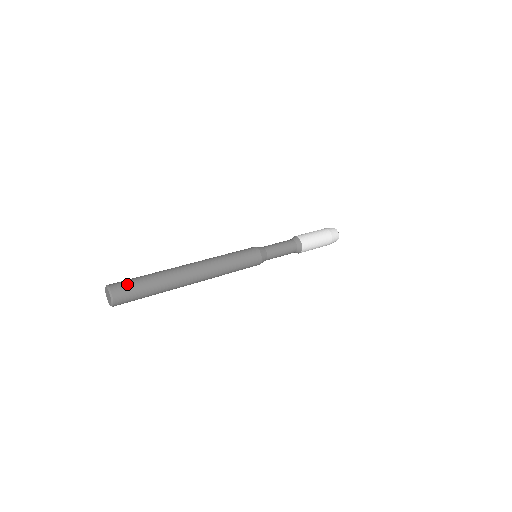
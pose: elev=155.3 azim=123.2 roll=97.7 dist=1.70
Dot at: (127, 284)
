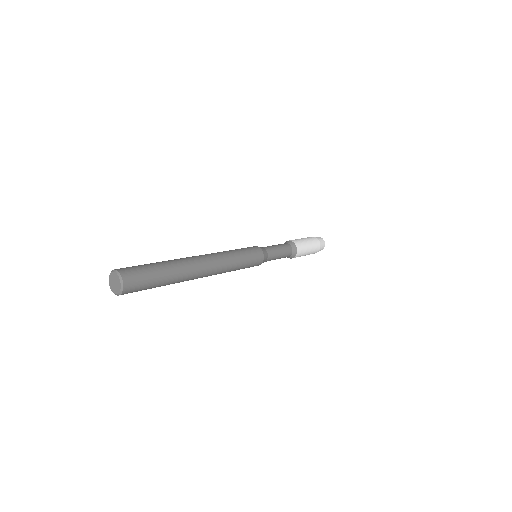
Dot at: (138, 271)
